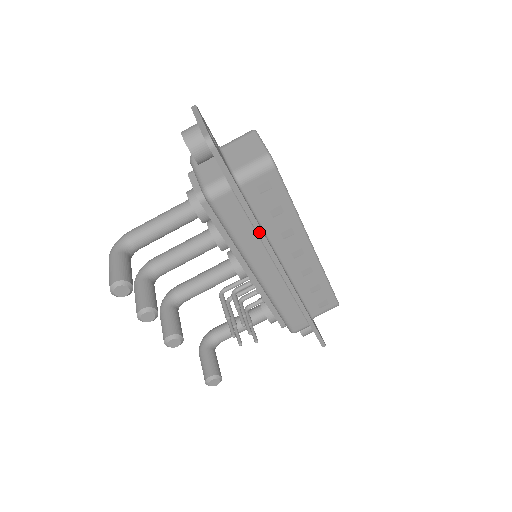
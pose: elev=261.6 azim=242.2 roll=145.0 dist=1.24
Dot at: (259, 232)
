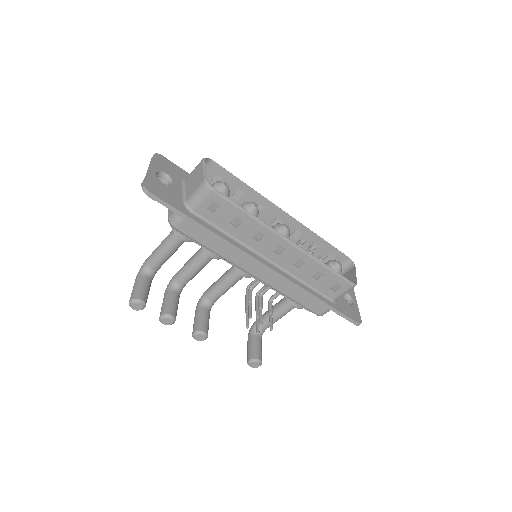
Dot at: (226, 243)
